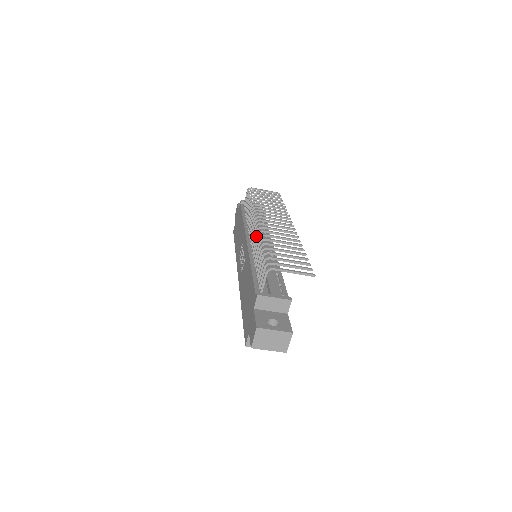
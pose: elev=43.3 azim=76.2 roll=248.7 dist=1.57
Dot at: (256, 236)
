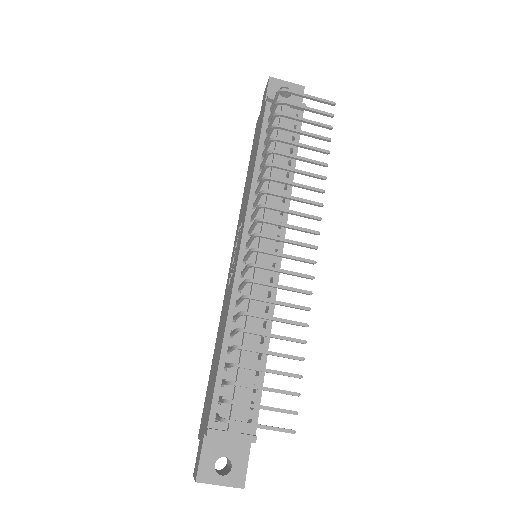
Dot at: (243, 283)
